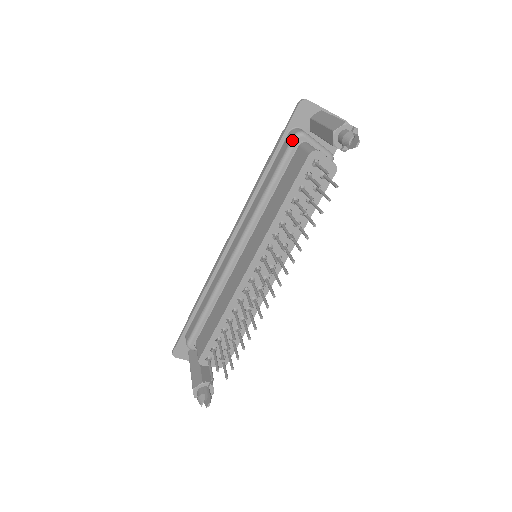
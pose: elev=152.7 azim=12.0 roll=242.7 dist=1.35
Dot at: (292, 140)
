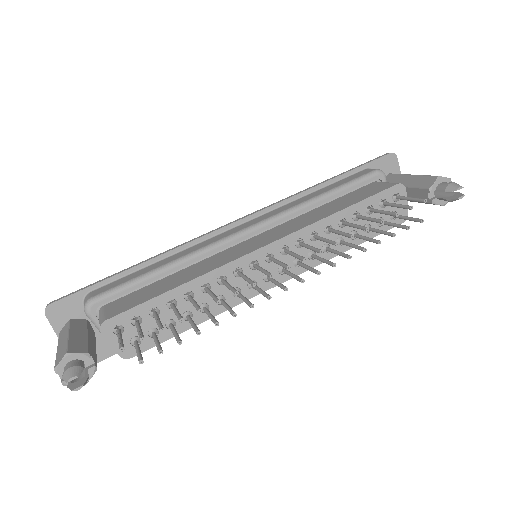
Dot at: (373, 171)
